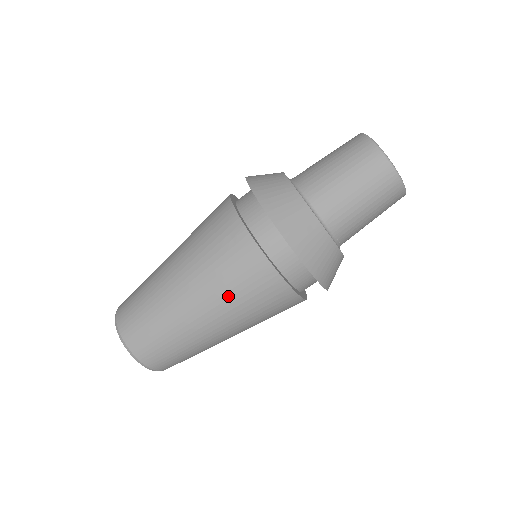
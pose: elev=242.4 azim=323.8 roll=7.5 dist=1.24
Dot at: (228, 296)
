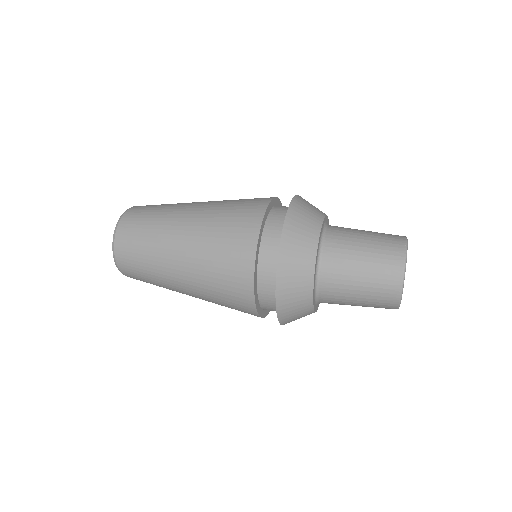
Dot at: (215, 220)
